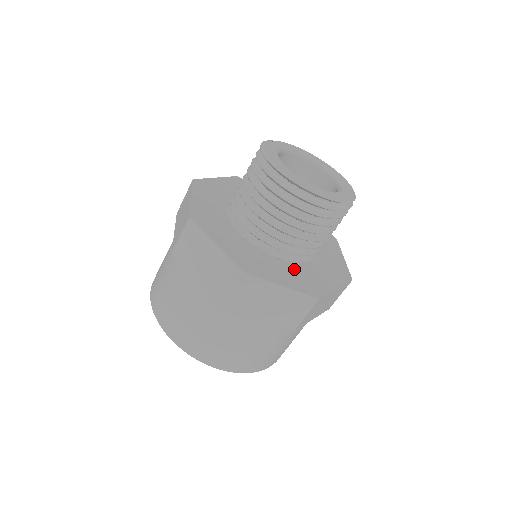
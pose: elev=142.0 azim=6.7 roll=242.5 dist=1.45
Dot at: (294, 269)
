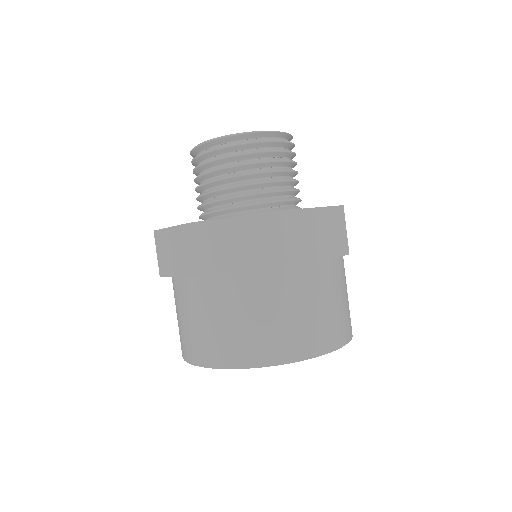
Dot at: occluded
